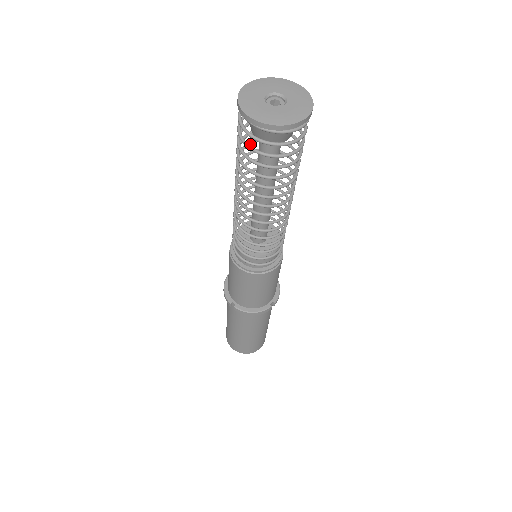
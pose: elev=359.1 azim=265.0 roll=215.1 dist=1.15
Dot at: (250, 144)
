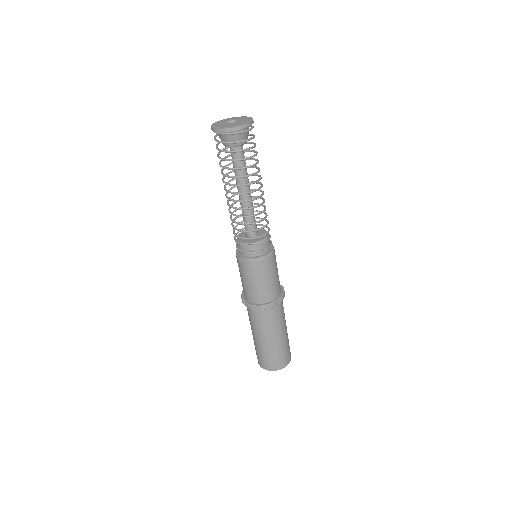
Dot at: occluded
